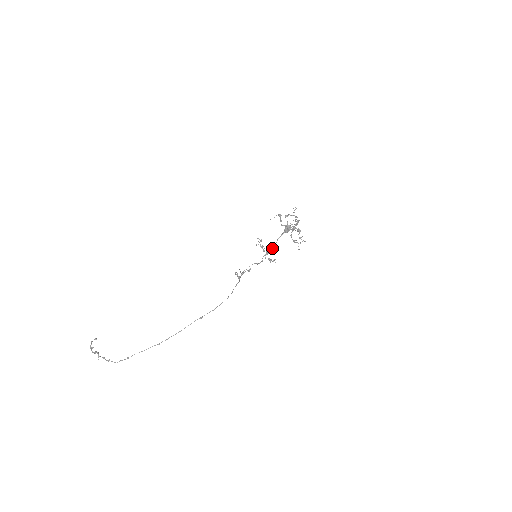
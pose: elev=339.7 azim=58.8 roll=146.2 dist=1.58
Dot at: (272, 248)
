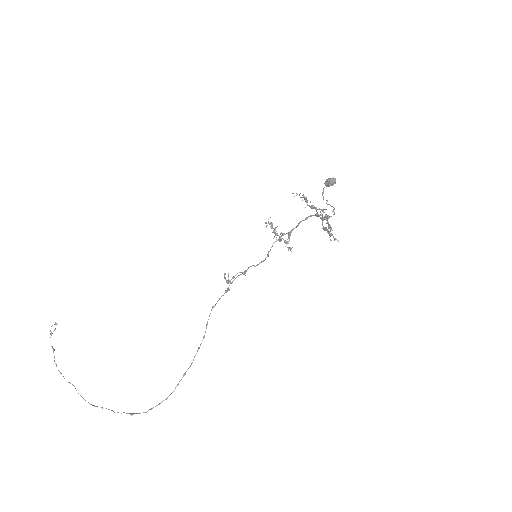
Dot at: occluded
